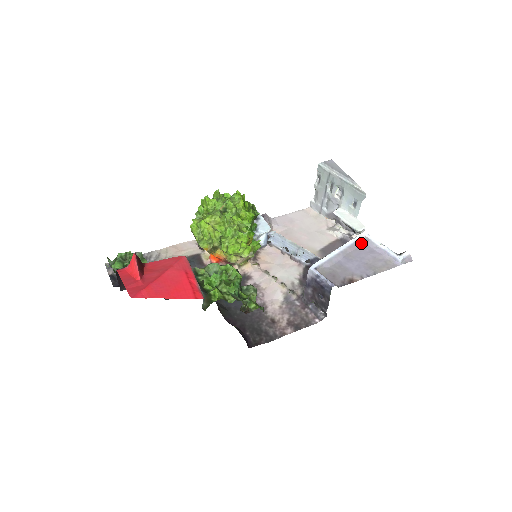
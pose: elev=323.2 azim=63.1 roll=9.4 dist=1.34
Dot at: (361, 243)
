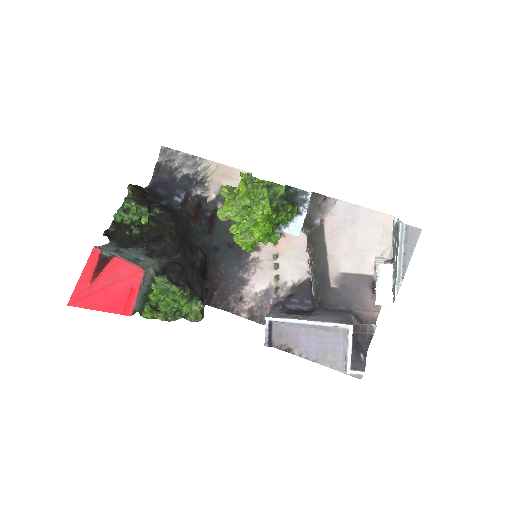
Dot at: (338, 330)
